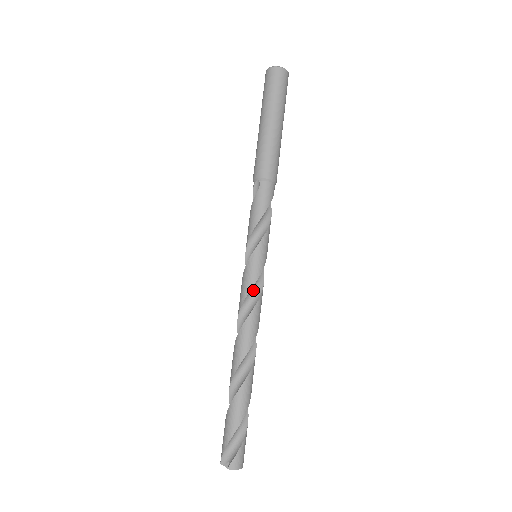
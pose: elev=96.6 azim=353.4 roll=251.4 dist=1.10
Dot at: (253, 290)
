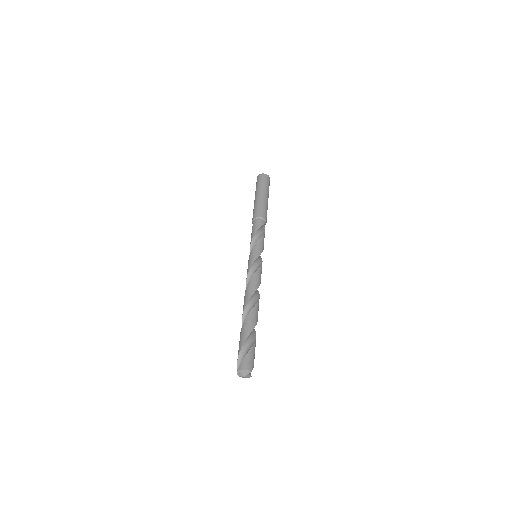
Dot at: (253, 270)
